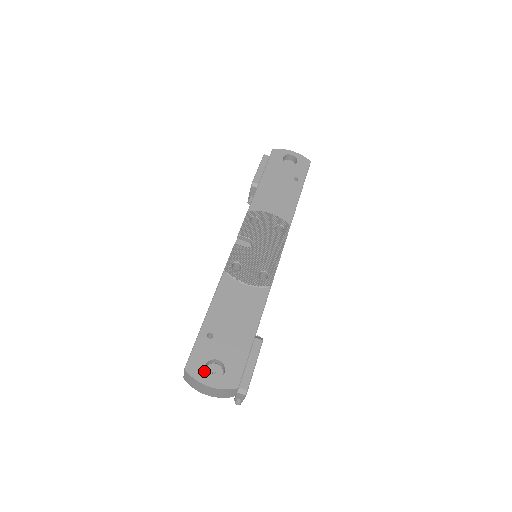
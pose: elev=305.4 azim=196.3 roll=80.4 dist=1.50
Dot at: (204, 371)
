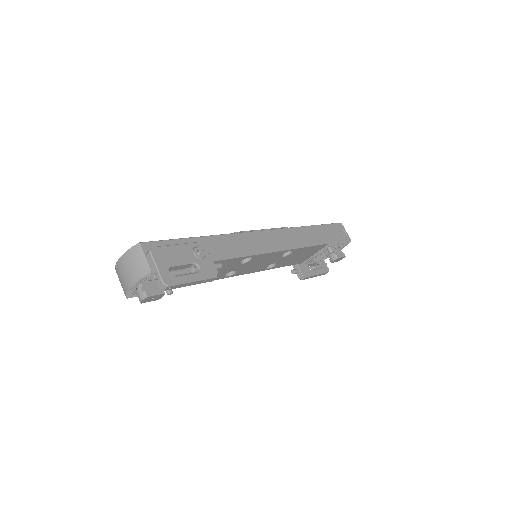
Dot at: occluded
